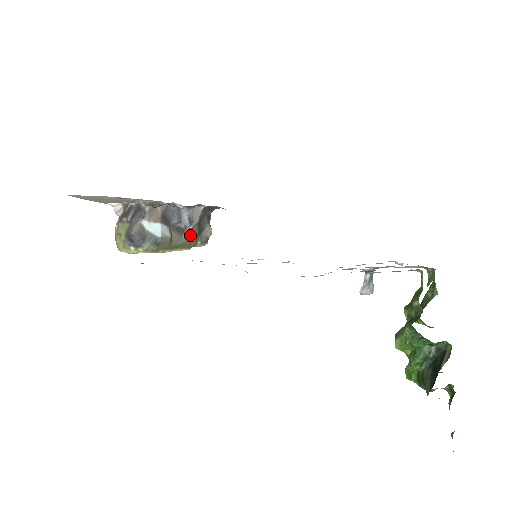
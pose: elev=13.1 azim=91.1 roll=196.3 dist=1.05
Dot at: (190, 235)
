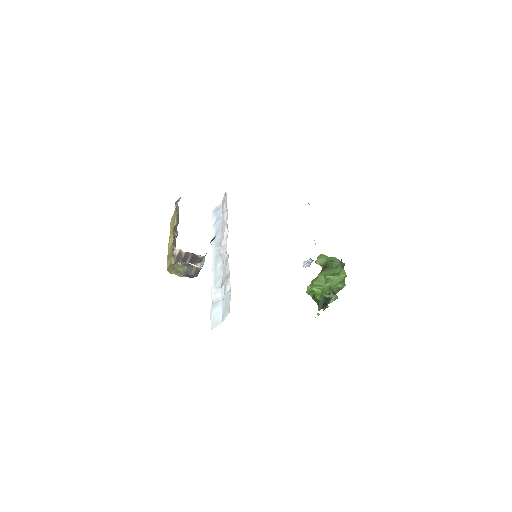
Dot at: occluded
